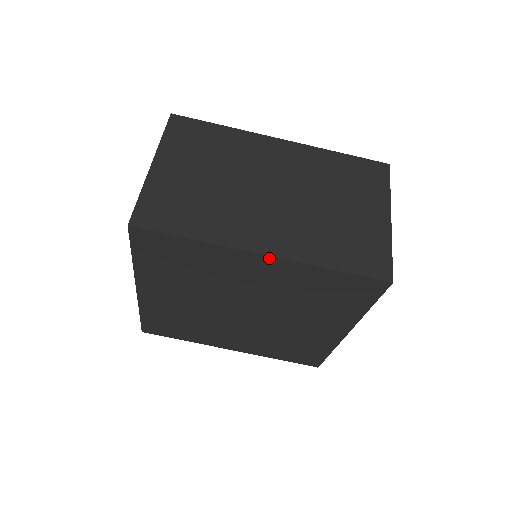
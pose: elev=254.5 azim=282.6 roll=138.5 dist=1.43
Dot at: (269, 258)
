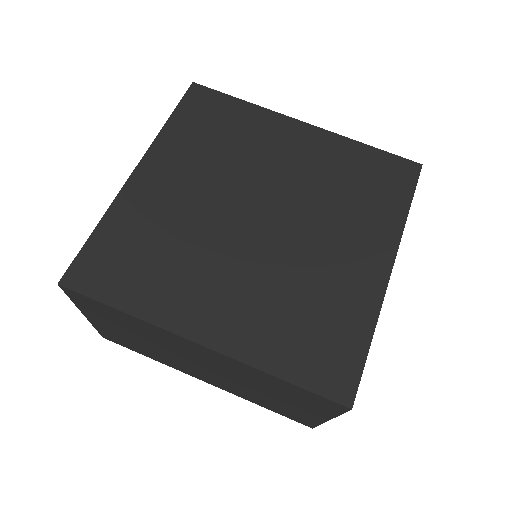
Dot at: (309, 127)
